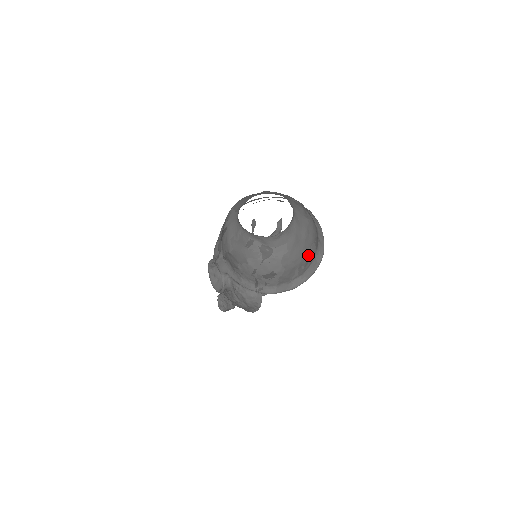
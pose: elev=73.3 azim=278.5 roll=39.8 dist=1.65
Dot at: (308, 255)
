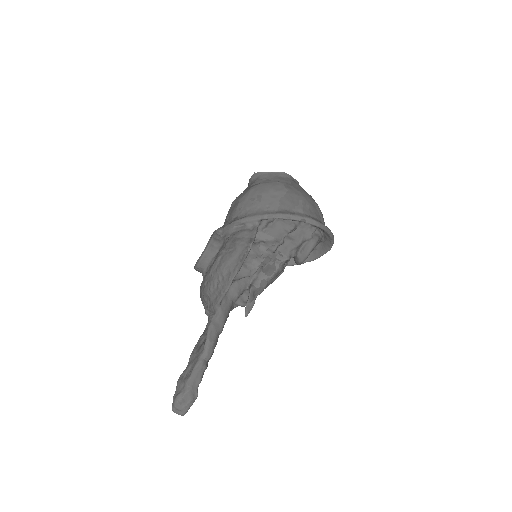
Dot at: (313, 205)
